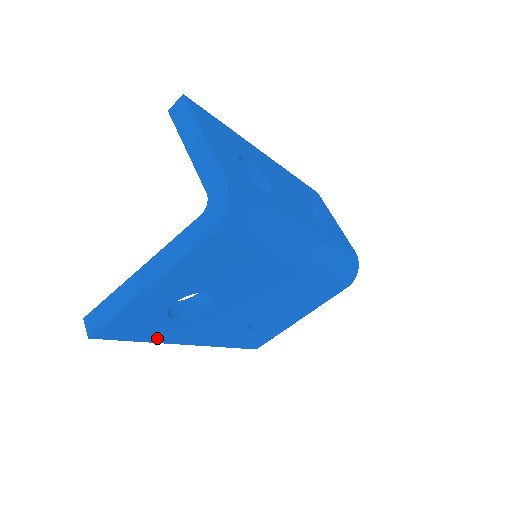
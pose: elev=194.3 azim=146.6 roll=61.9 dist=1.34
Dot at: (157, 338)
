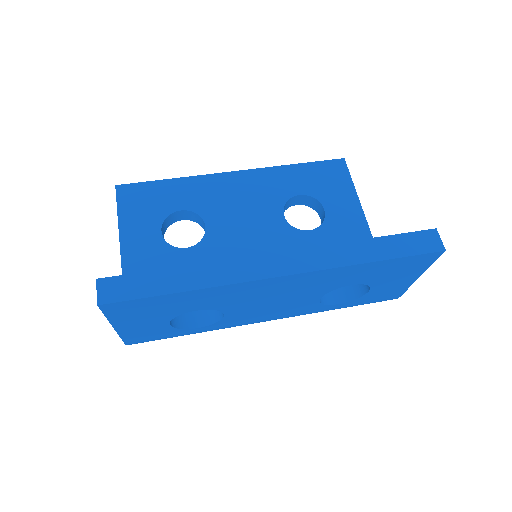
Dot at: occluded
